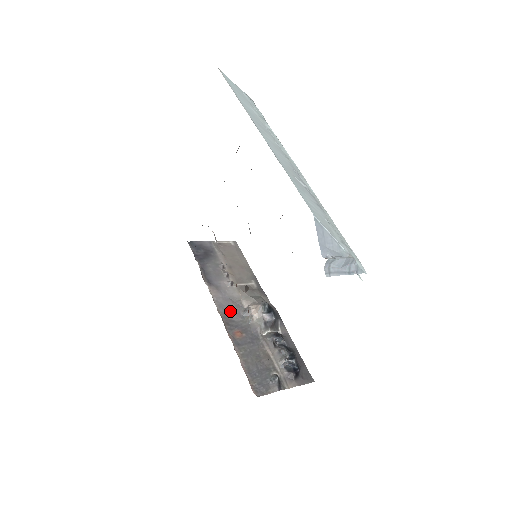
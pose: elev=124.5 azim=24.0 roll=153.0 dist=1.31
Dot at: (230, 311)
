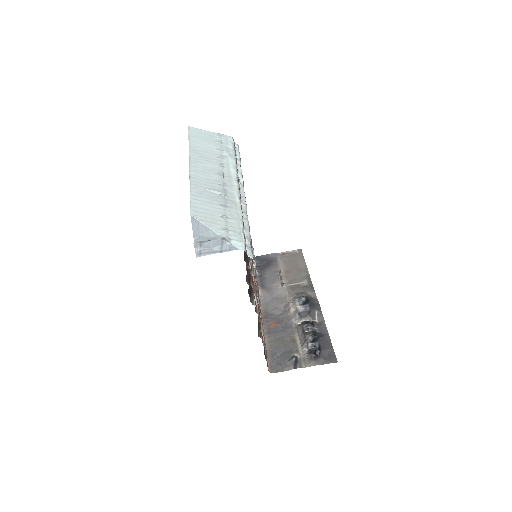
Dot at: (272, 307)
